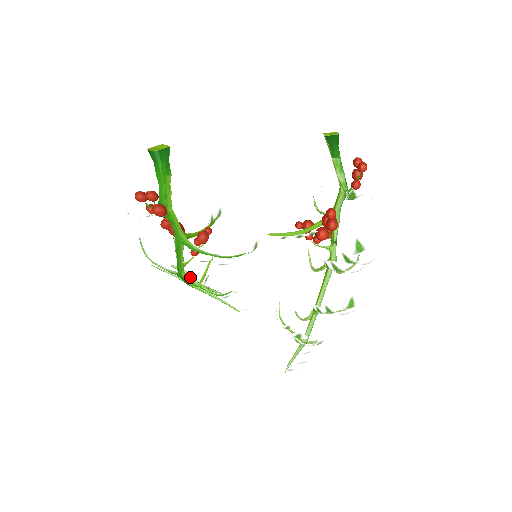
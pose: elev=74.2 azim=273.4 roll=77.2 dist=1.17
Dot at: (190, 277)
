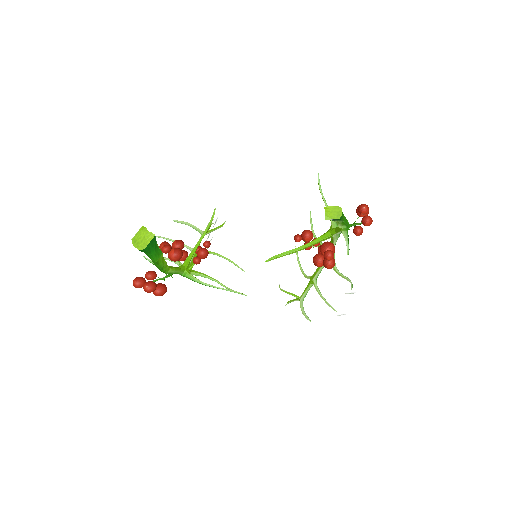
Dot at: (194, 228)
